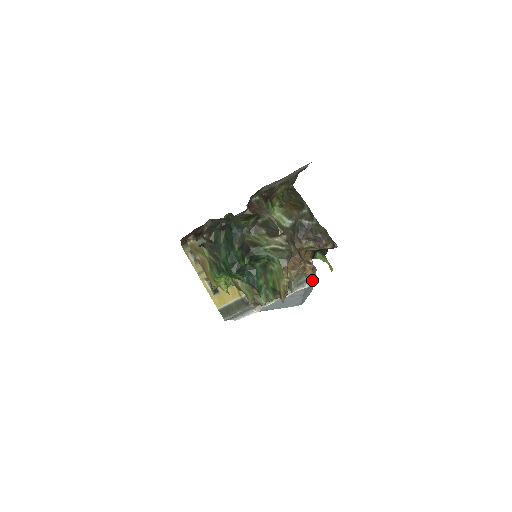
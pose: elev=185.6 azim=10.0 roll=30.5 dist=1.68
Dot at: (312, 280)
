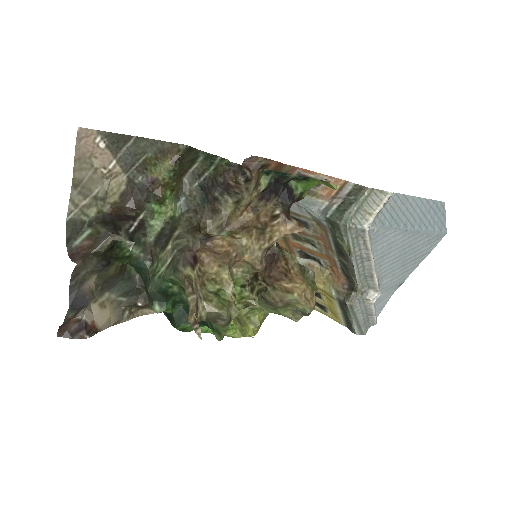
Dot at: (377, 207)
